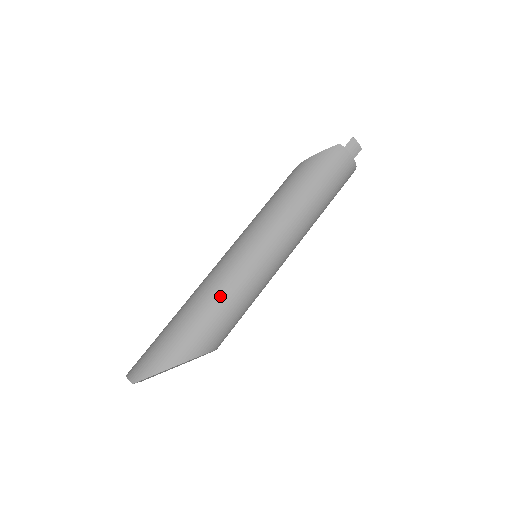
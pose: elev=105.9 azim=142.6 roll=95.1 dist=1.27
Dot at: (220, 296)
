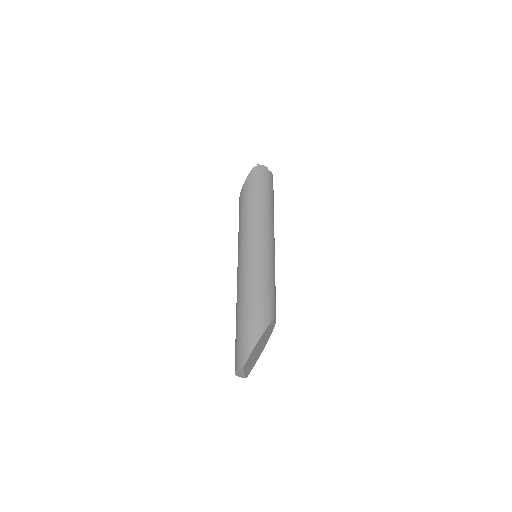
Dot at: (254, 284)
